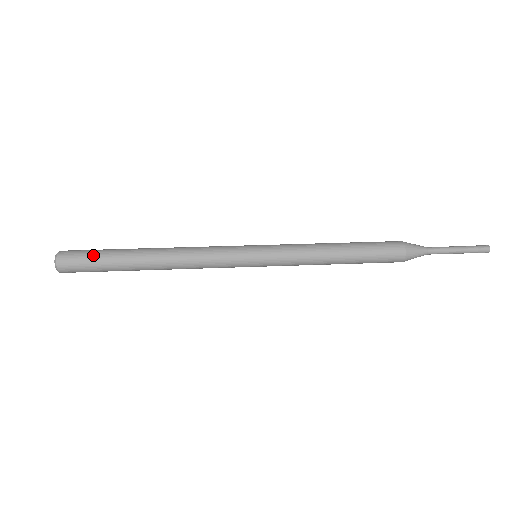
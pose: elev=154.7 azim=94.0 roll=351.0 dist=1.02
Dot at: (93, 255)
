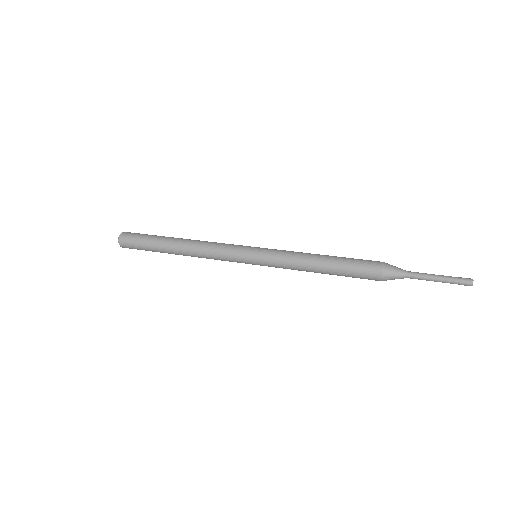
Dot at: (140, 242)
